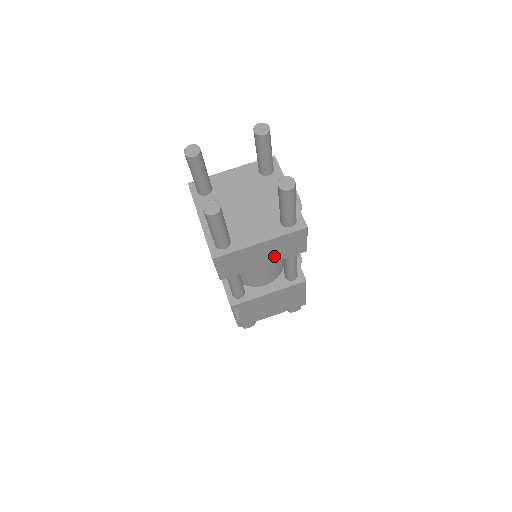
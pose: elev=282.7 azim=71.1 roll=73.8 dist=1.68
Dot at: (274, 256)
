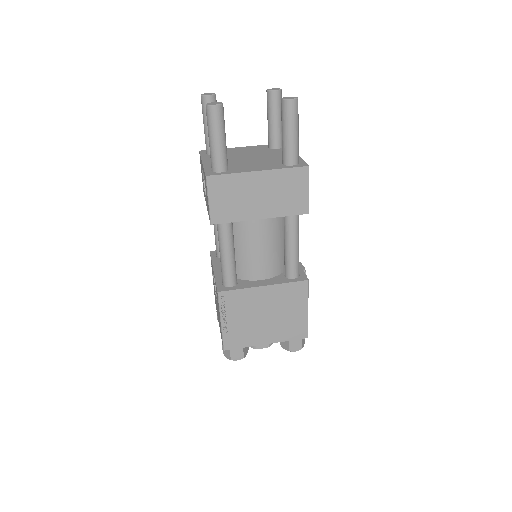
Dot at: (272, 205)
